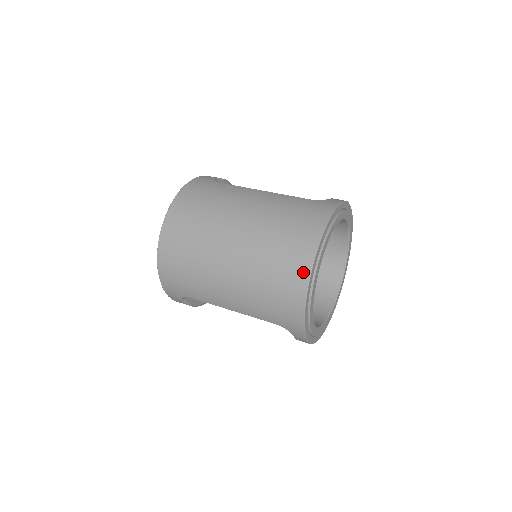
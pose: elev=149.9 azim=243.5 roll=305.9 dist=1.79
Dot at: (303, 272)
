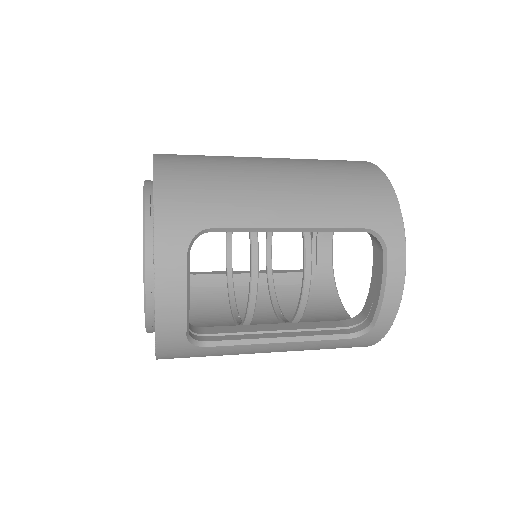
Dot at: (367, 164)
